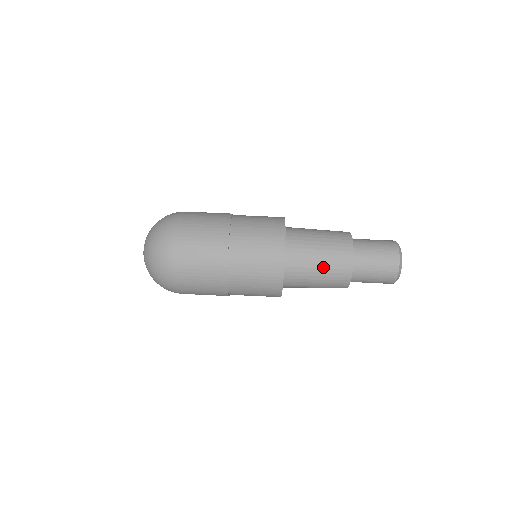
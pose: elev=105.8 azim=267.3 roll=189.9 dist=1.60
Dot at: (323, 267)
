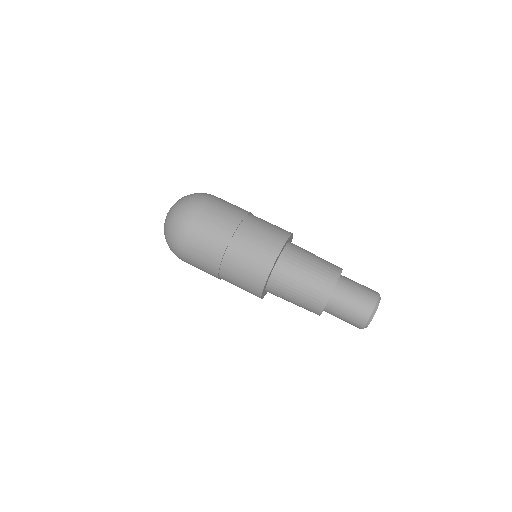
Dot at: (299, 297)
